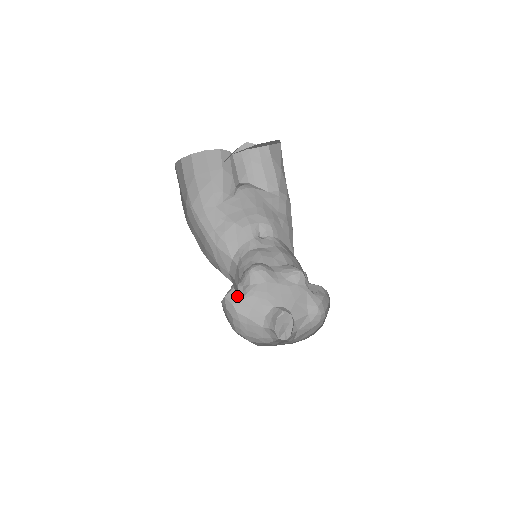
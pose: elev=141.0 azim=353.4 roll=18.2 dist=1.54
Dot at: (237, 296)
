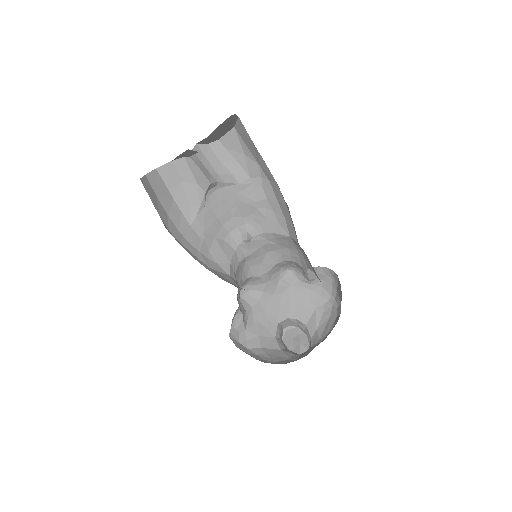
Dot at: (239, 331)
